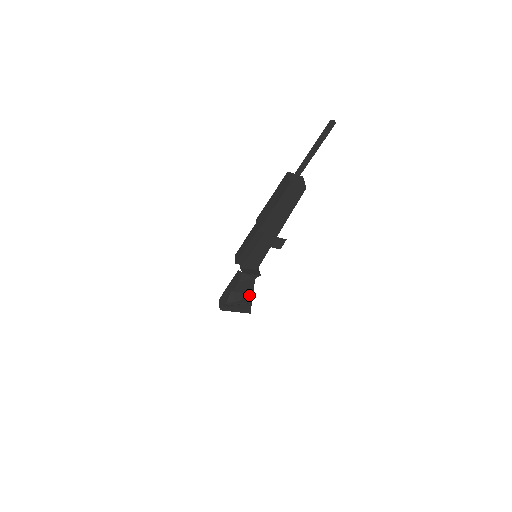
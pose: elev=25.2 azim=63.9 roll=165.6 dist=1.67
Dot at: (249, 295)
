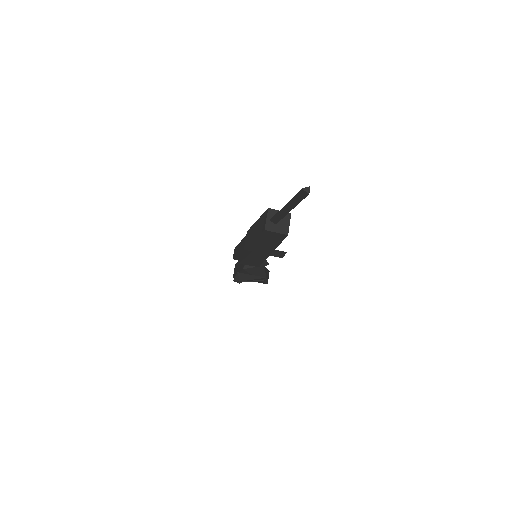
Dot at: (259, 277)
